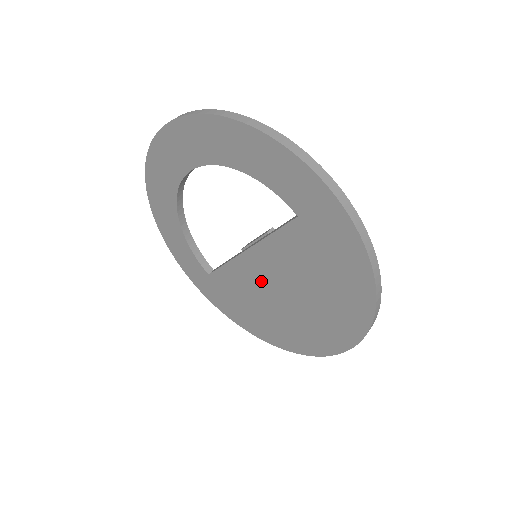
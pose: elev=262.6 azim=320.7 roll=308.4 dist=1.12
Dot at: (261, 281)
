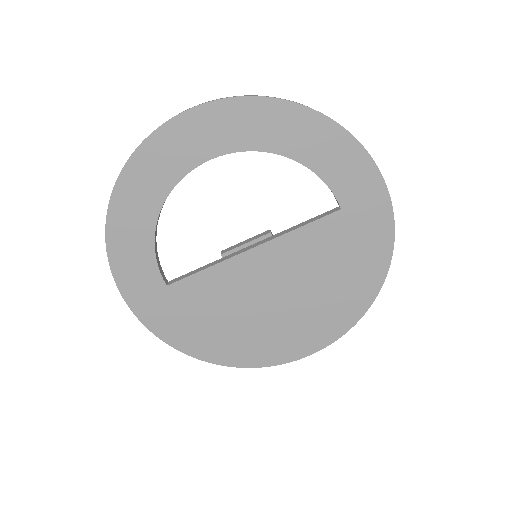
Dot at: (254, 283)
